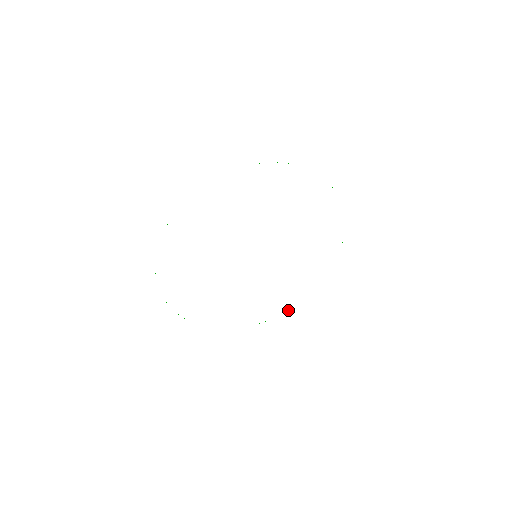
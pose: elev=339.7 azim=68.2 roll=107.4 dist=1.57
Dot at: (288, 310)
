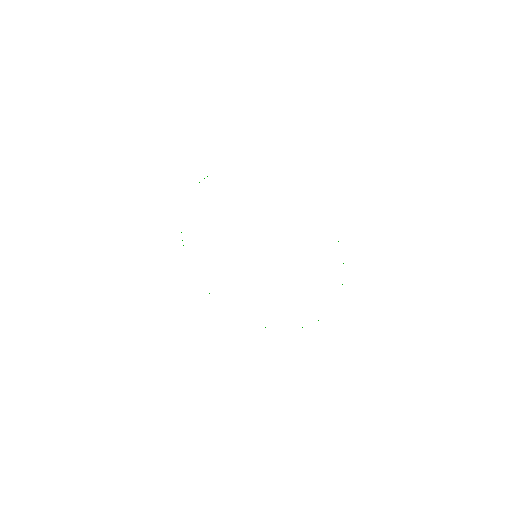
Dot at: occluded
